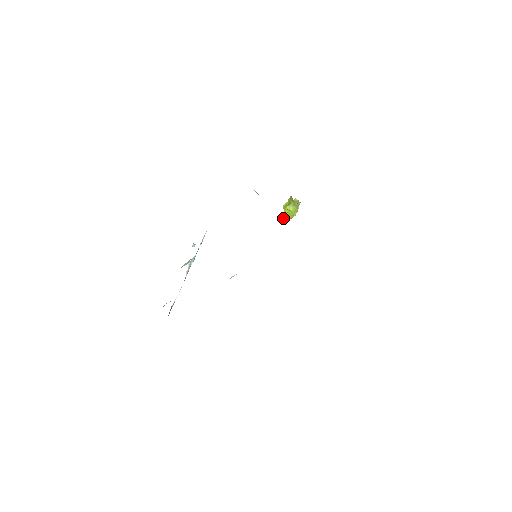
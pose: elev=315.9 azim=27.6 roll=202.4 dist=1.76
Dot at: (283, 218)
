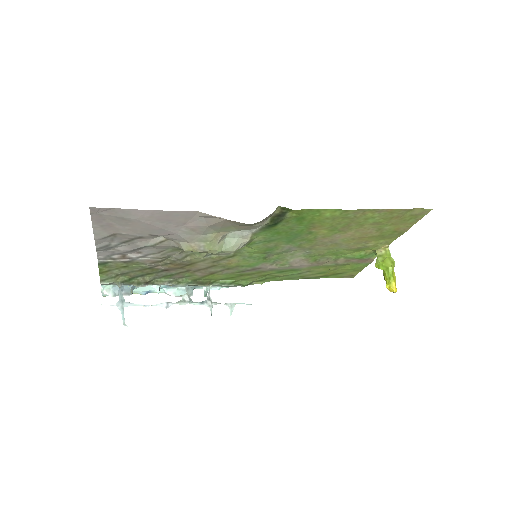
Dot at: occluded
